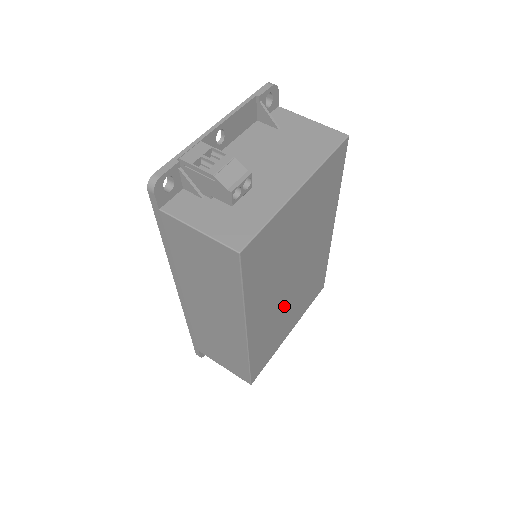
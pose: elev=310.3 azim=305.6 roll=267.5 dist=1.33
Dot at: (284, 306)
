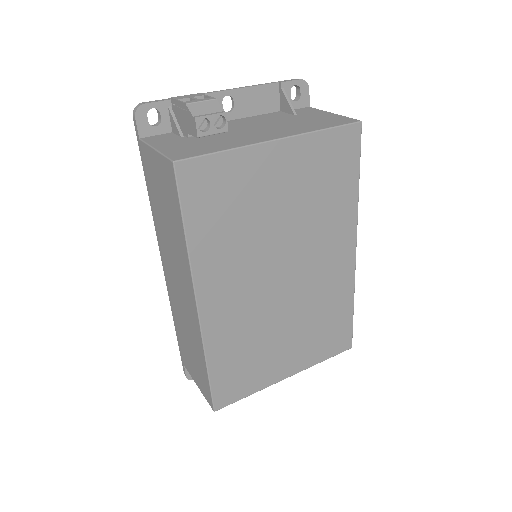
Dot at: (269, 317)
